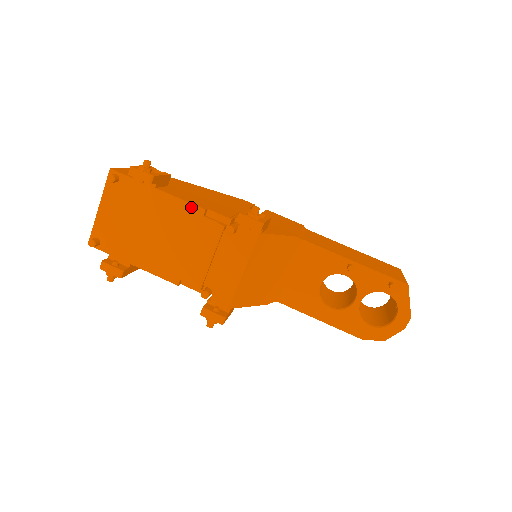
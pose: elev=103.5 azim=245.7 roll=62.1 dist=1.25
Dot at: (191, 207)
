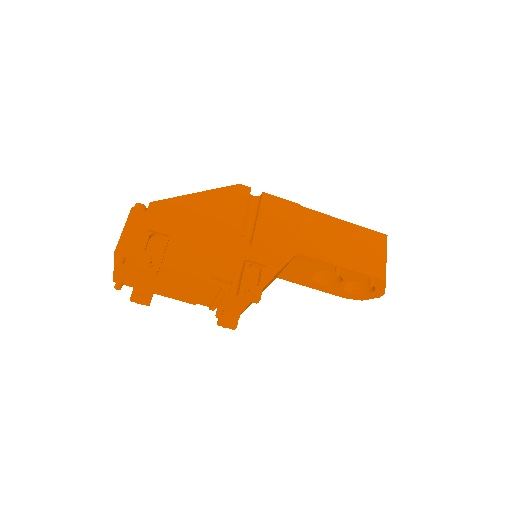
Dot at: (196, 277)
